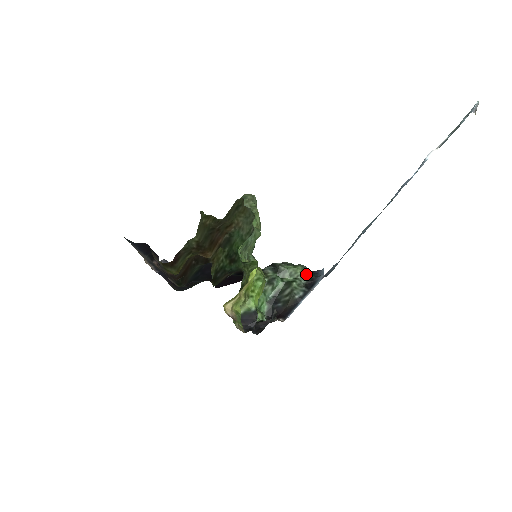
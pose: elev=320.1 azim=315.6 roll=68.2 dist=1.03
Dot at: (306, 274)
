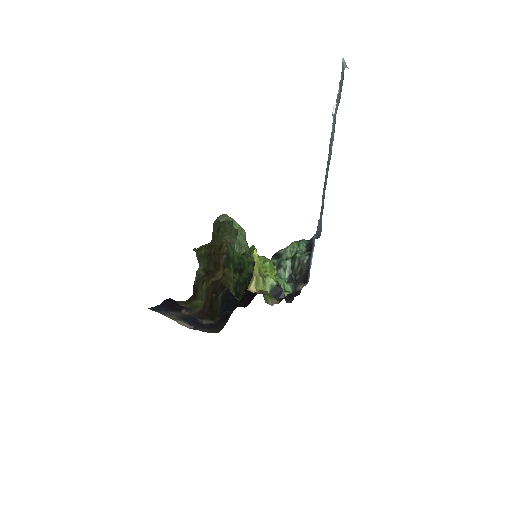
Dot at: (302, 244)
